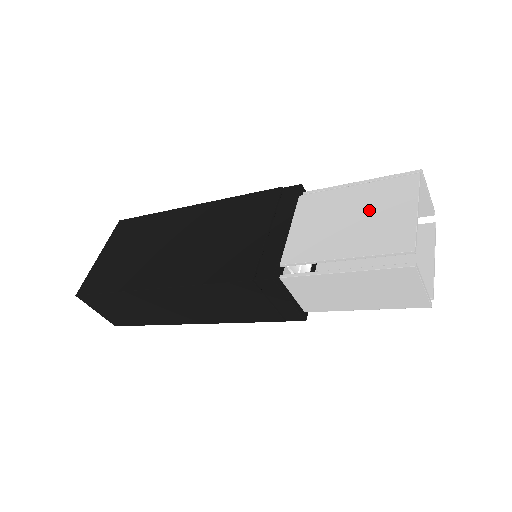
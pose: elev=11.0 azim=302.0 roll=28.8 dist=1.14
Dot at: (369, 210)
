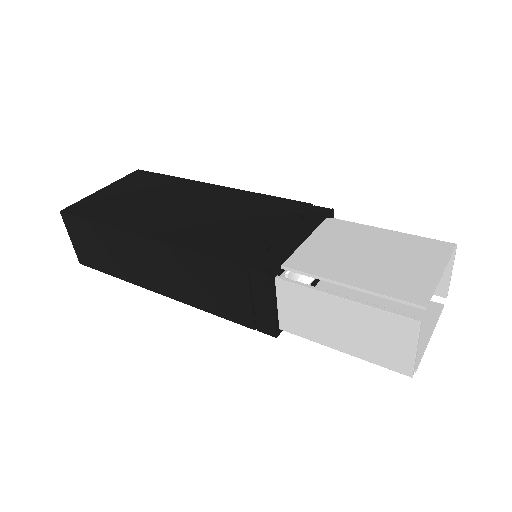
Dot at: (392, 255)
